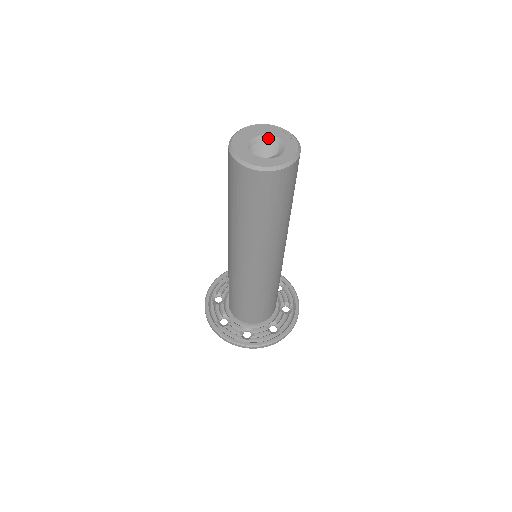
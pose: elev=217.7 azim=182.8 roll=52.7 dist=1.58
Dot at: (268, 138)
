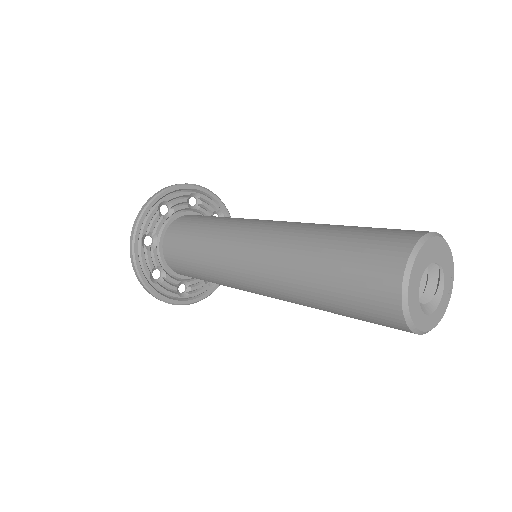
Dot at: (435, 266)
